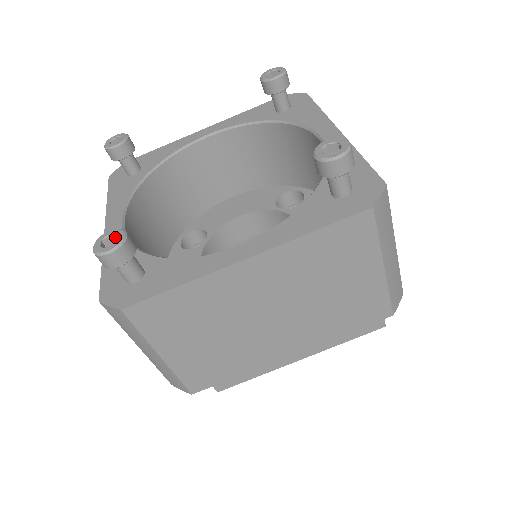
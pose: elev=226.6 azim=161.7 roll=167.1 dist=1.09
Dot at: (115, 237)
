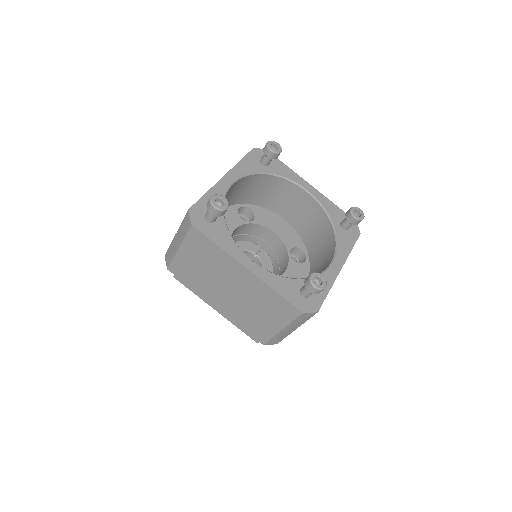
Dot at: (223, 202)
